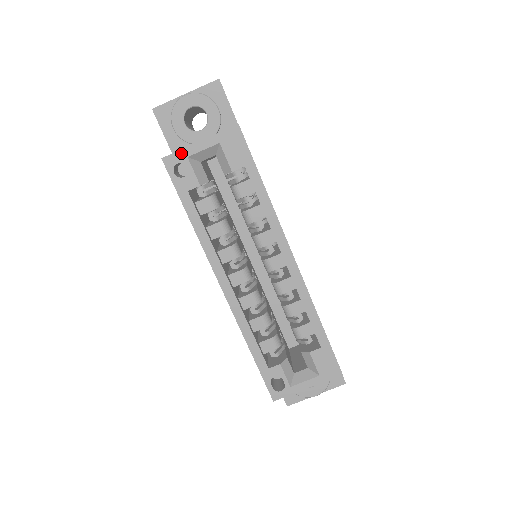
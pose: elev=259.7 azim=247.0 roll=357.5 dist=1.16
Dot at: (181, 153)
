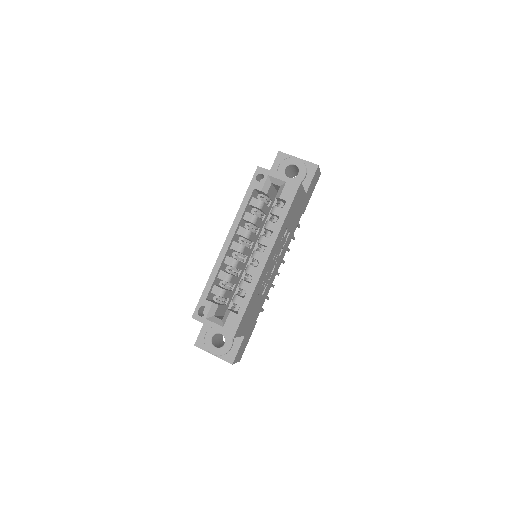
Dot at: (267, 171)
